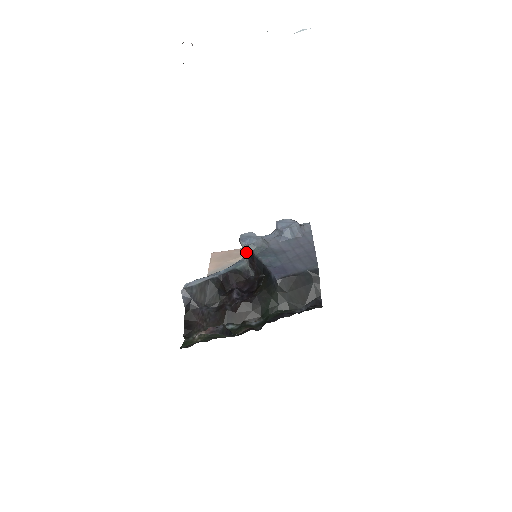
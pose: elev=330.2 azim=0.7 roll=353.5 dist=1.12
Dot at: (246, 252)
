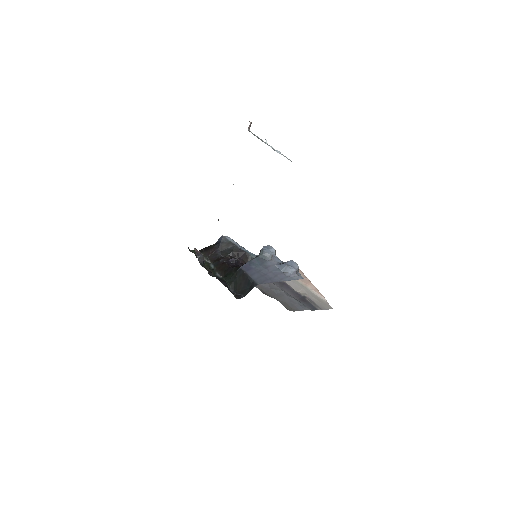
Dot at: occluded
